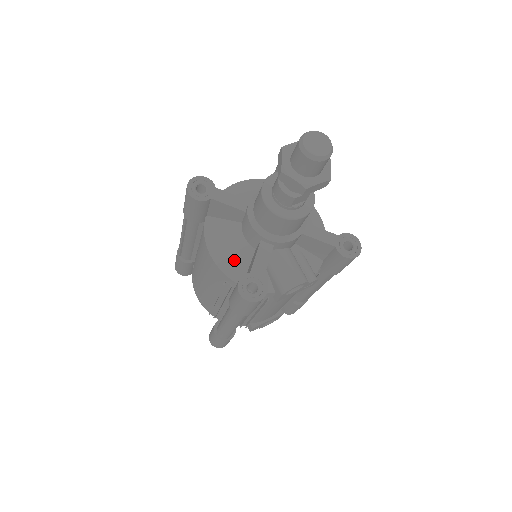
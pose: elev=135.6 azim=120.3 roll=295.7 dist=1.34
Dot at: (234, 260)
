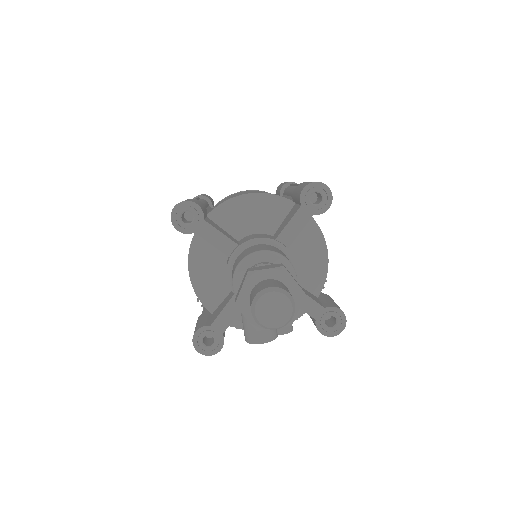
Dot at: (210, 289)
